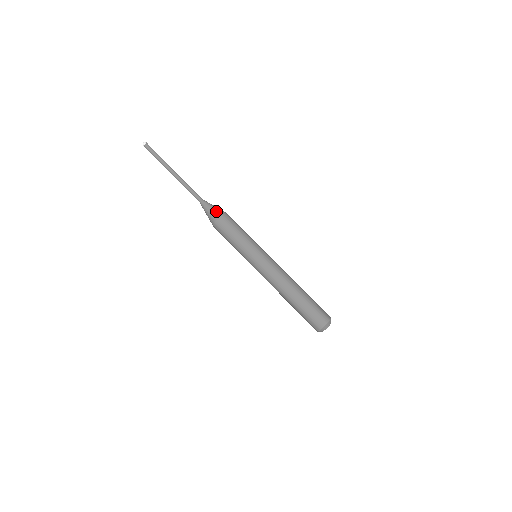
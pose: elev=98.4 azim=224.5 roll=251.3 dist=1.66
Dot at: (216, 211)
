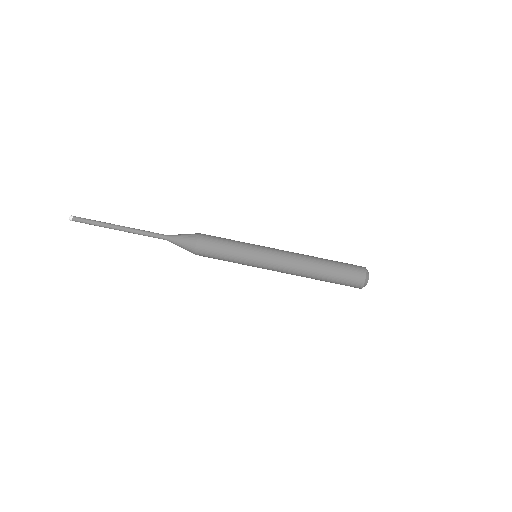
Dot at: (189, 239)
